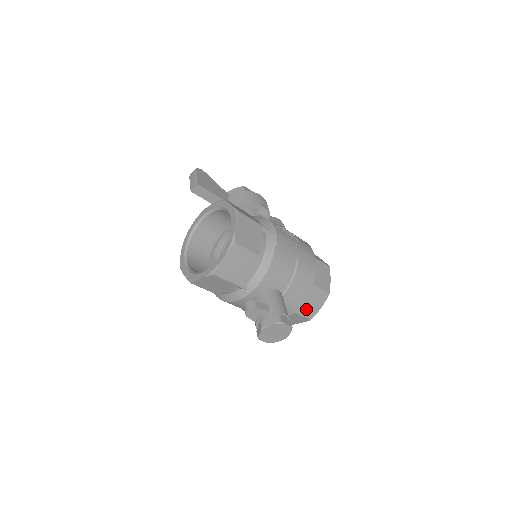
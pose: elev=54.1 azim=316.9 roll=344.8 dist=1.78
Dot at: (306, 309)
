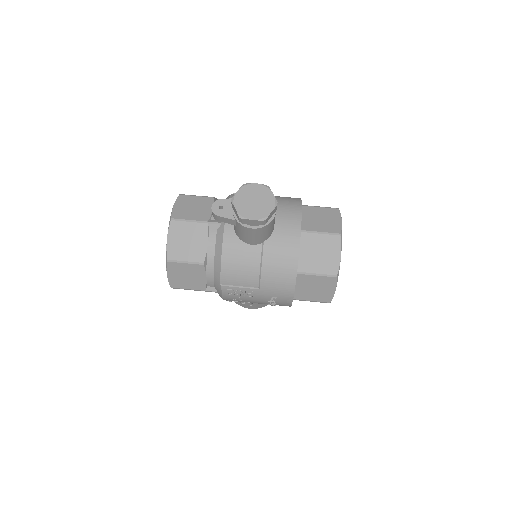
Dot at: (321, 226)
